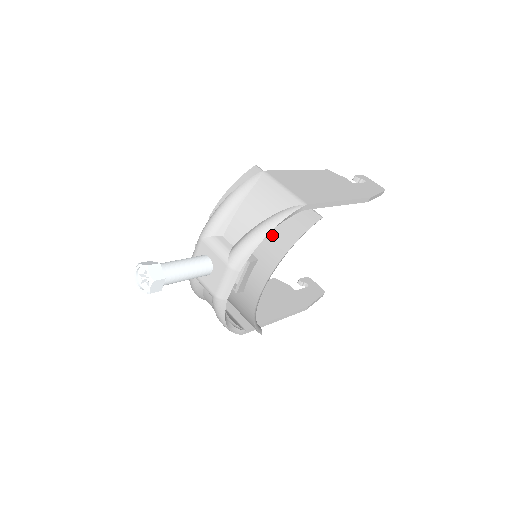
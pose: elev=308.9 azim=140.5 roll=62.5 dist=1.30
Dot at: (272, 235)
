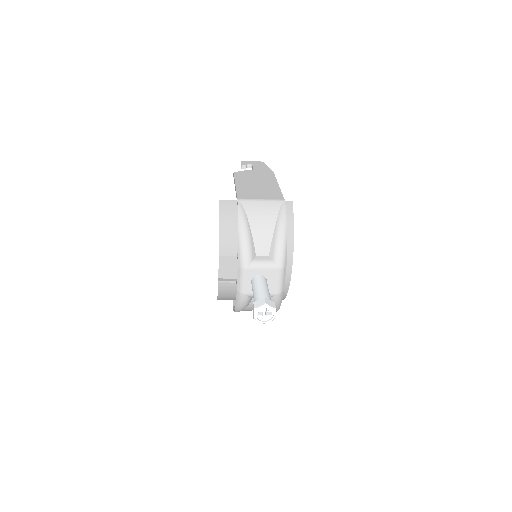
Dot at: occluded
